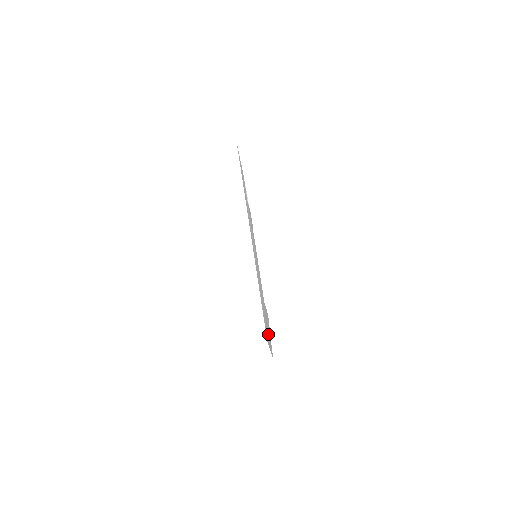
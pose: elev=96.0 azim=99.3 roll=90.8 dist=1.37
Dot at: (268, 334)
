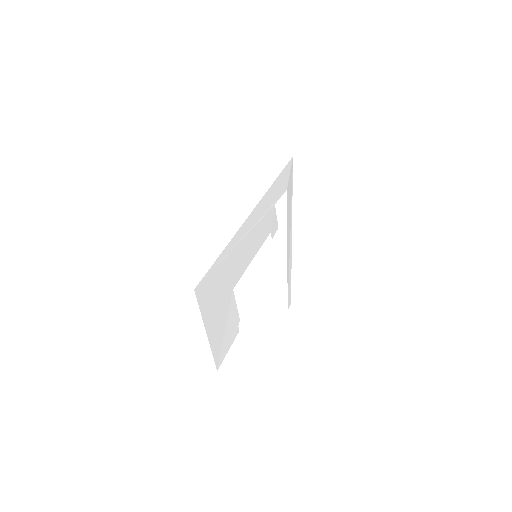
Dot at: (216, 319)
